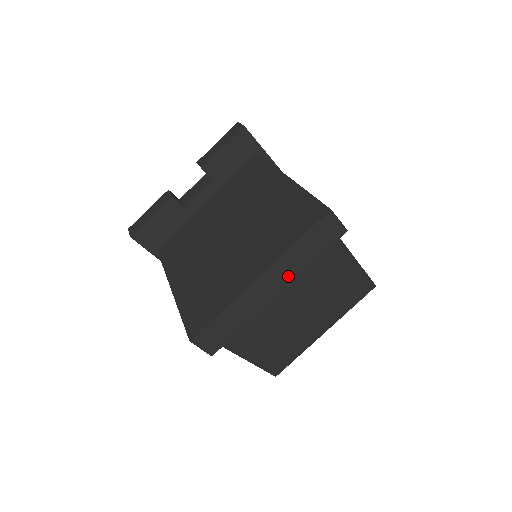
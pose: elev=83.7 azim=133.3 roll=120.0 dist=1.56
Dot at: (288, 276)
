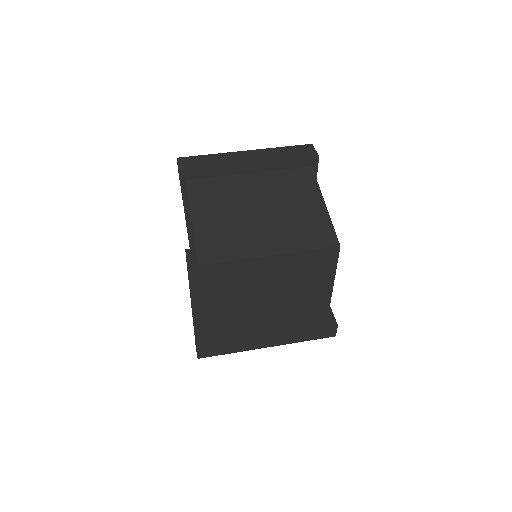
Dot at: (264, 159)
